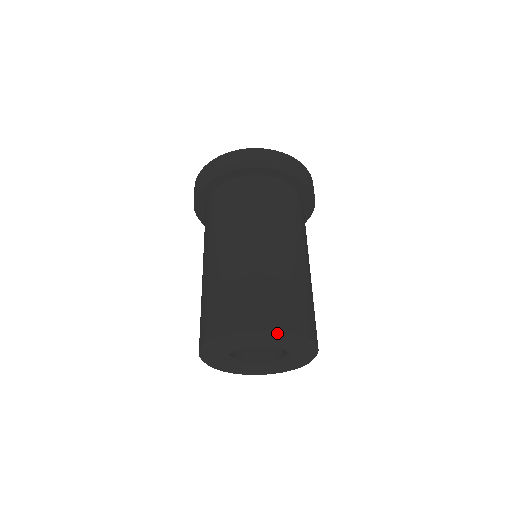
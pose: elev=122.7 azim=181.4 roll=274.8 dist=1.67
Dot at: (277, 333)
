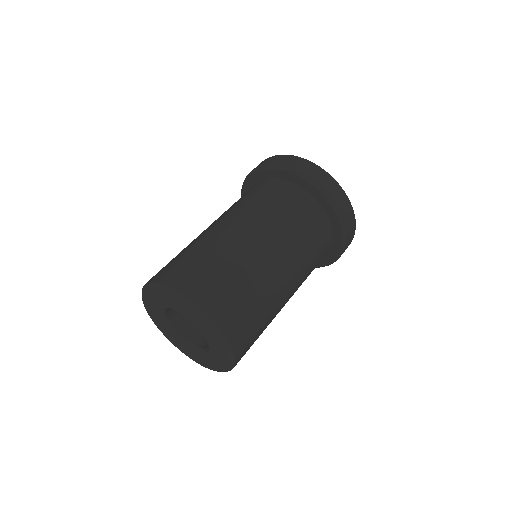
Dot at: (179, 295)
